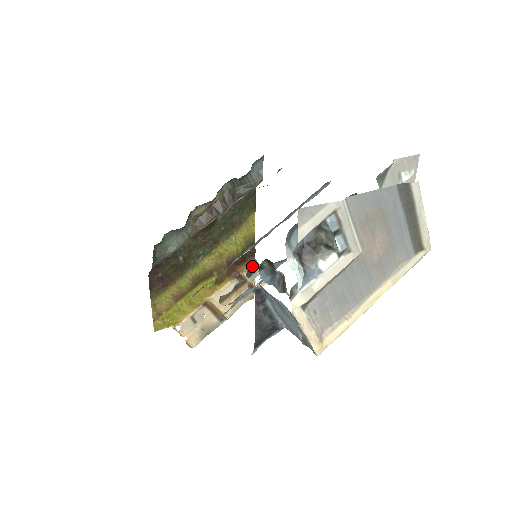
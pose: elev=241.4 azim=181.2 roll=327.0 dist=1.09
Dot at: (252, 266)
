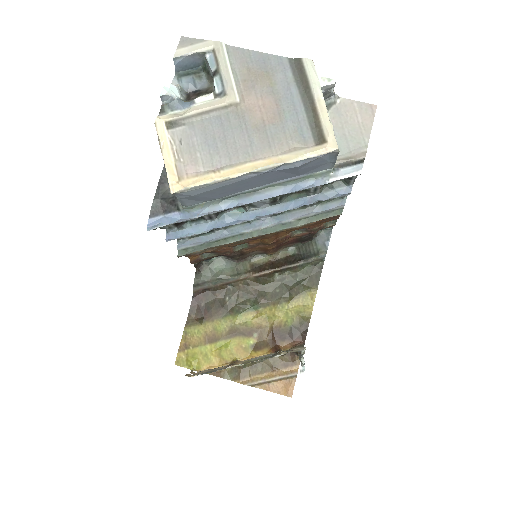
Dot at: (296, 347)
